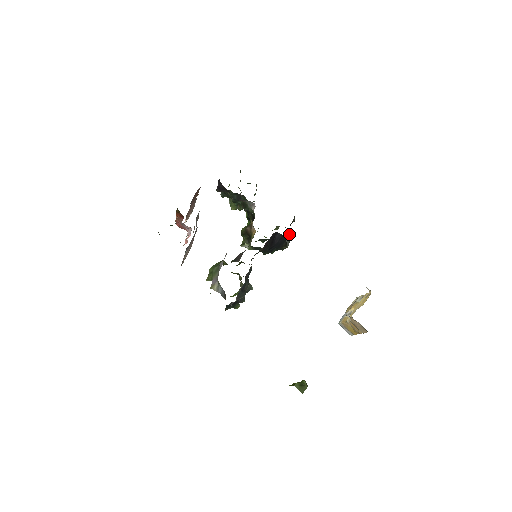
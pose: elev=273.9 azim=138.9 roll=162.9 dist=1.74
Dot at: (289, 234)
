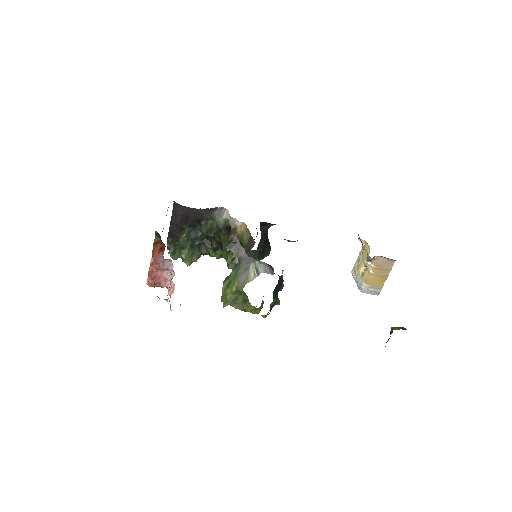
Dot at: occluded
